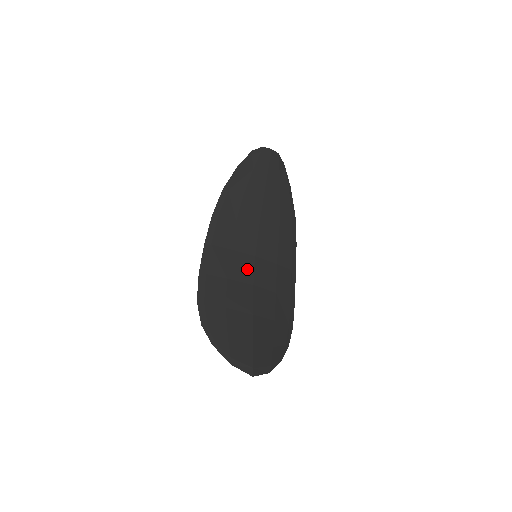
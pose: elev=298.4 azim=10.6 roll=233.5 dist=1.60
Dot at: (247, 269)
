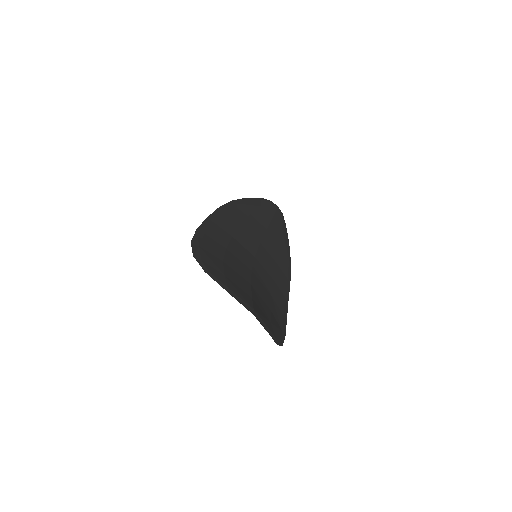
Dot at: (246, 258)
